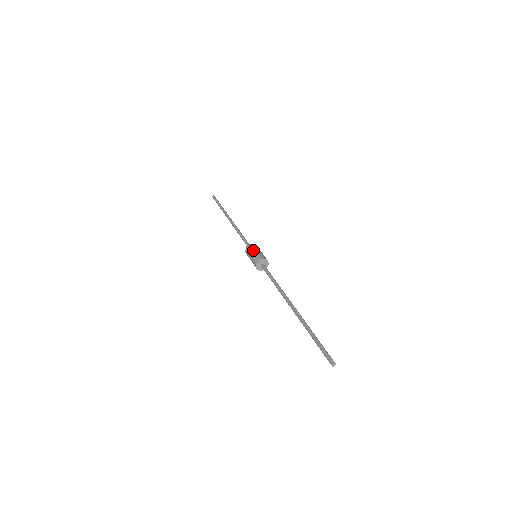
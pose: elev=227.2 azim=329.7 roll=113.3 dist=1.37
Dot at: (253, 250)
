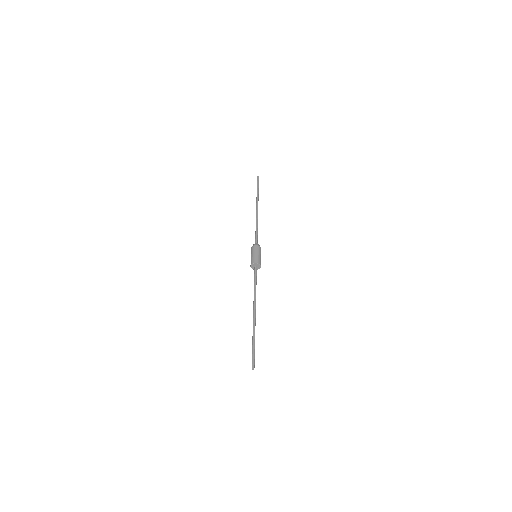
Dot at: (251, 254)
